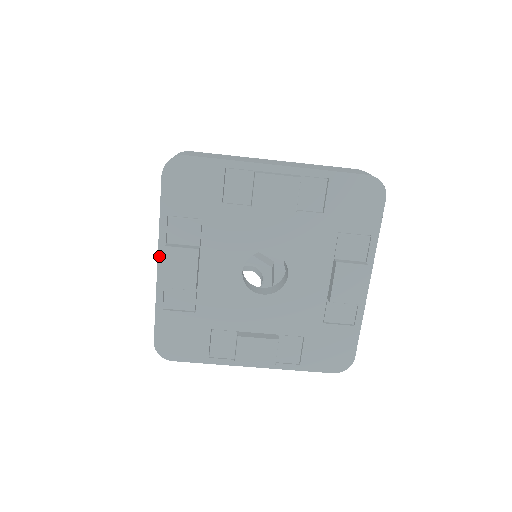
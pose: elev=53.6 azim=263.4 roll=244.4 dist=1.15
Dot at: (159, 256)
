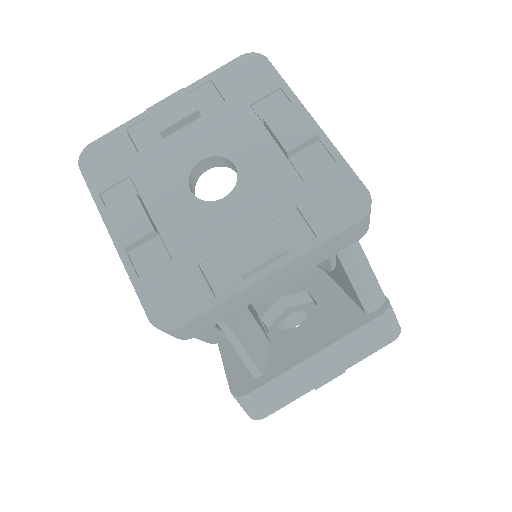
Dot at: (109, 231)
